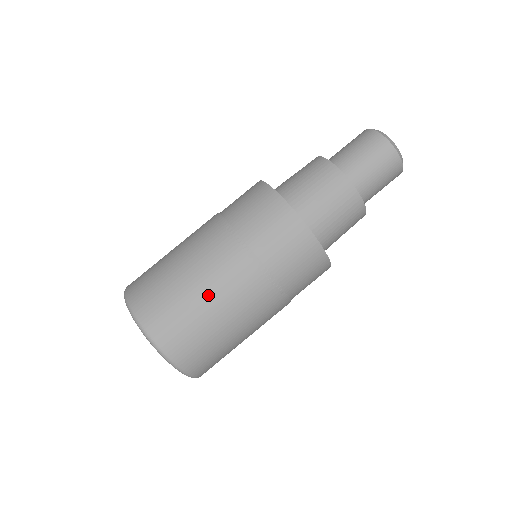
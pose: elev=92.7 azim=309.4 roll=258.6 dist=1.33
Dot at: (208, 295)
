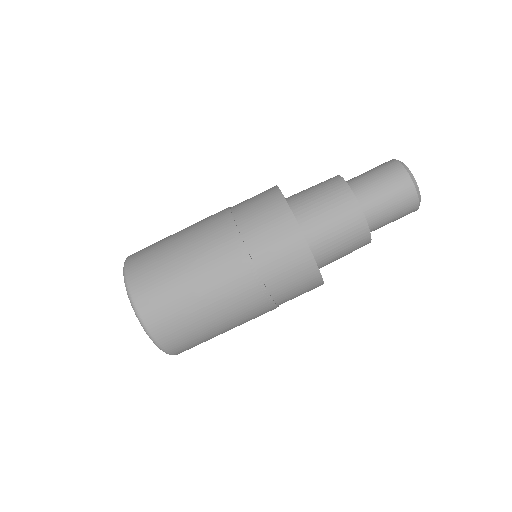
Dot at: (221, 323)
